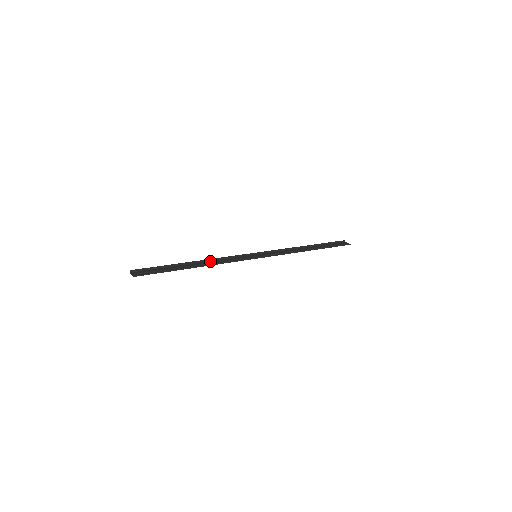
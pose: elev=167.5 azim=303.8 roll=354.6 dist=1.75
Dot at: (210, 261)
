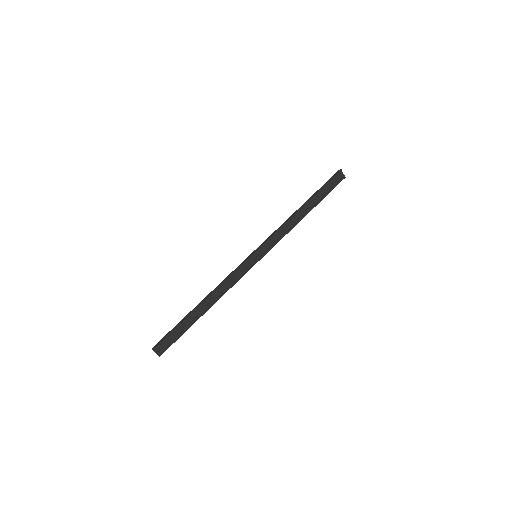
Dot at: (216, 291)
